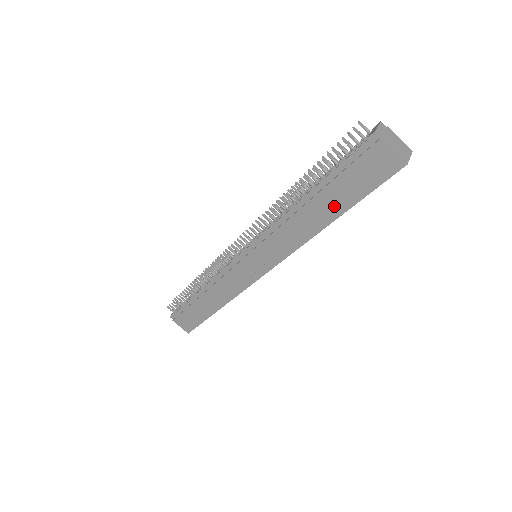
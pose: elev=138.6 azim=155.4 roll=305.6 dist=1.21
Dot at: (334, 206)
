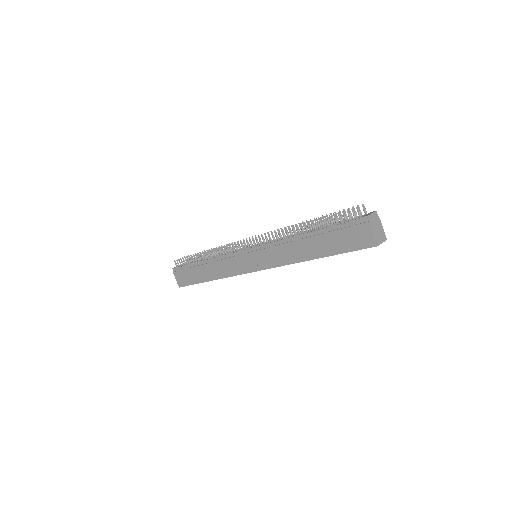
Dot at: (322, 249)
